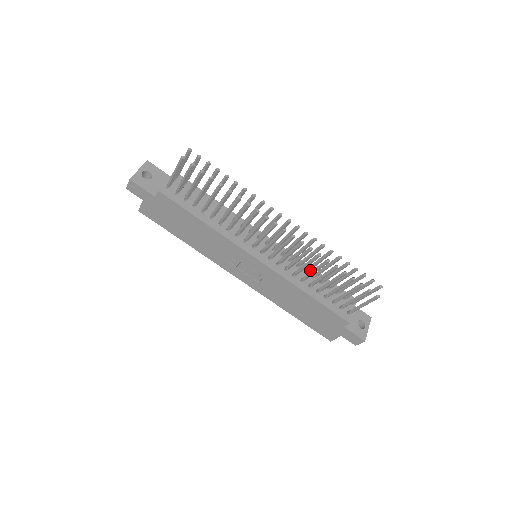
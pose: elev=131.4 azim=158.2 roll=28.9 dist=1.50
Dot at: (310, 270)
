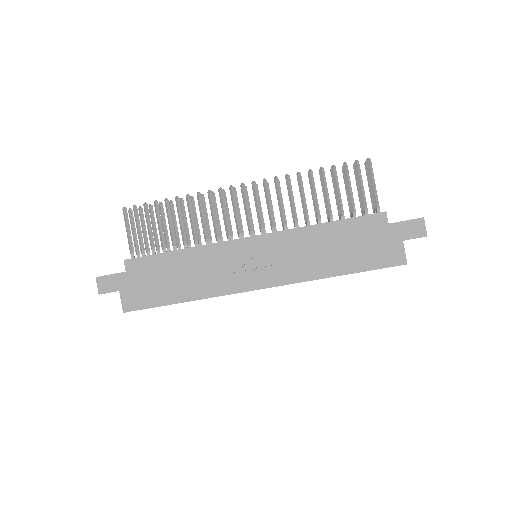
Dot at: occluded
